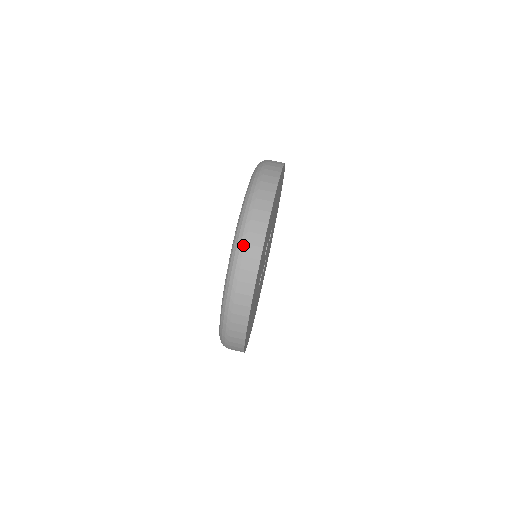
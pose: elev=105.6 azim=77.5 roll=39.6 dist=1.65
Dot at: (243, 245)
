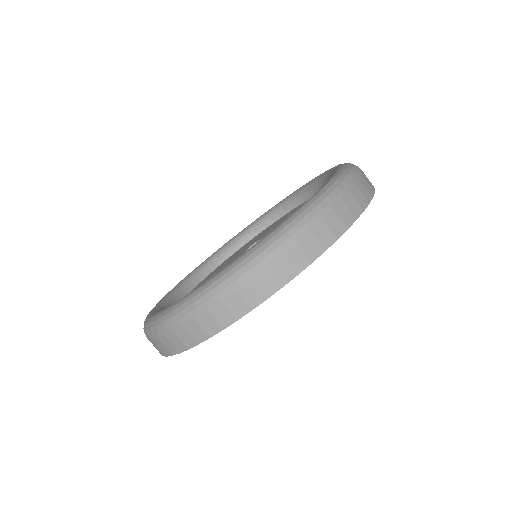
Dot at: (203, 308)
